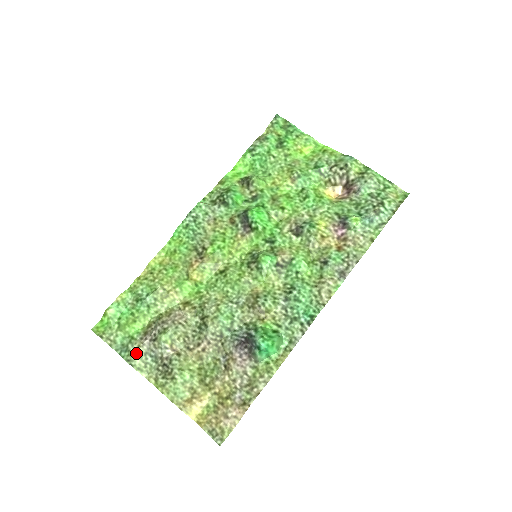
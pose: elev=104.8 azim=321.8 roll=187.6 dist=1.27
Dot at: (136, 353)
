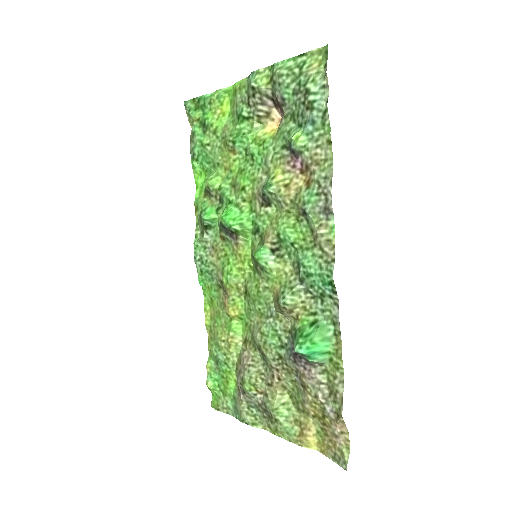
Dot at: (242, 411)
